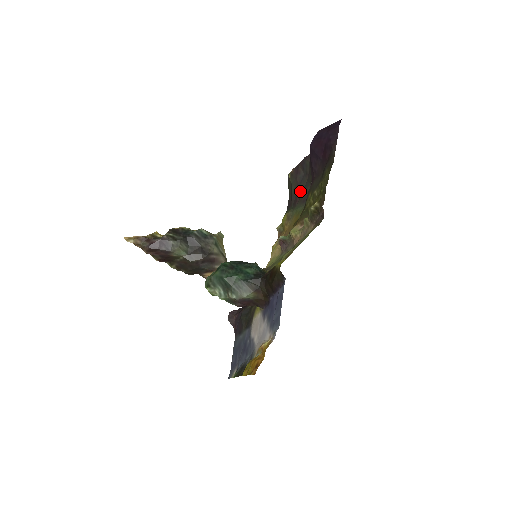
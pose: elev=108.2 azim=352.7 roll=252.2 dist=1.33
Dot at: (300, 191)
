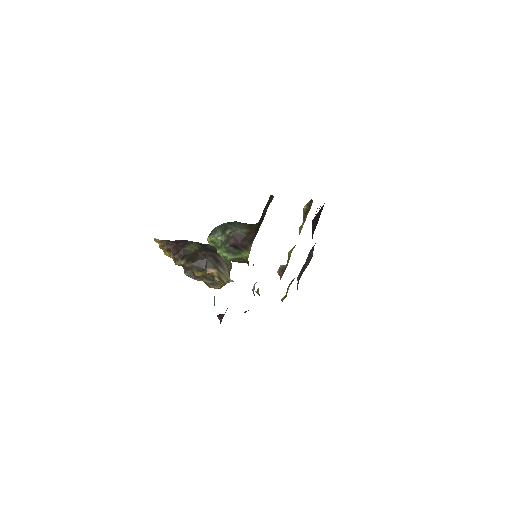
Dot at: occluded
